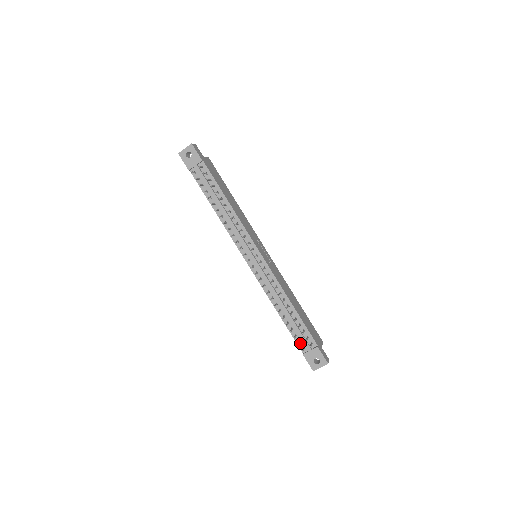
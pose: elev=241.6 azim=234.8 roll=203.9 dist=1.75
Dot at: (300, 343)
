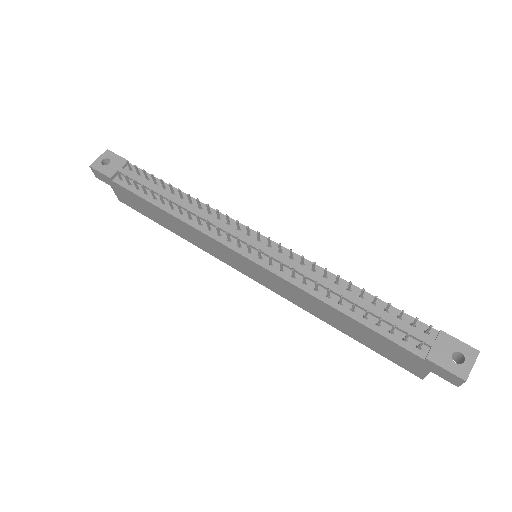
Dot at: (407, 343)
